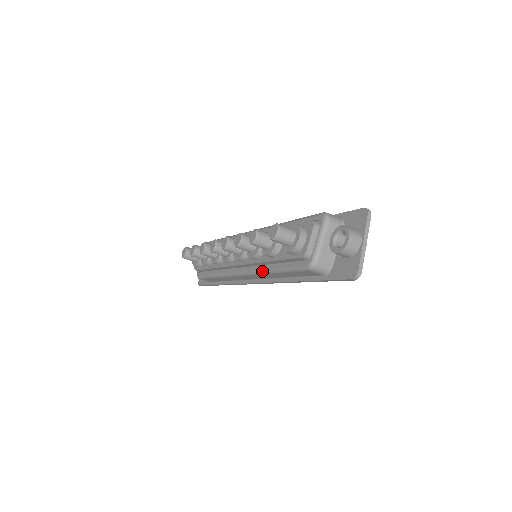
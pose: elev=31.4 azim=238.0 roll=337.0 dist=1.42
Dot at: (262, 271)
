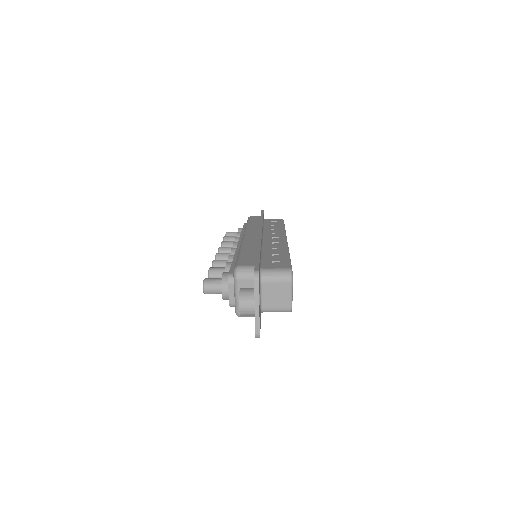
Dot at: occluded
